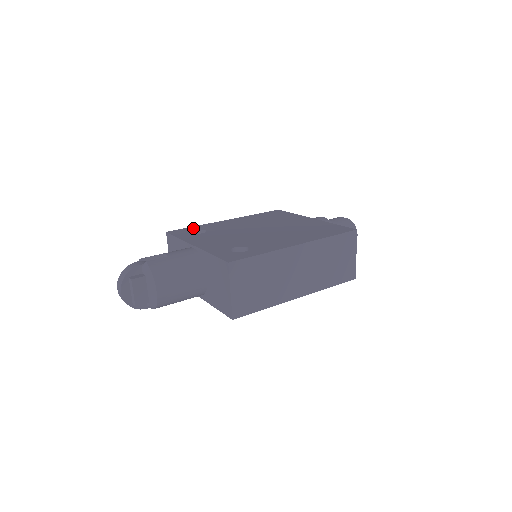
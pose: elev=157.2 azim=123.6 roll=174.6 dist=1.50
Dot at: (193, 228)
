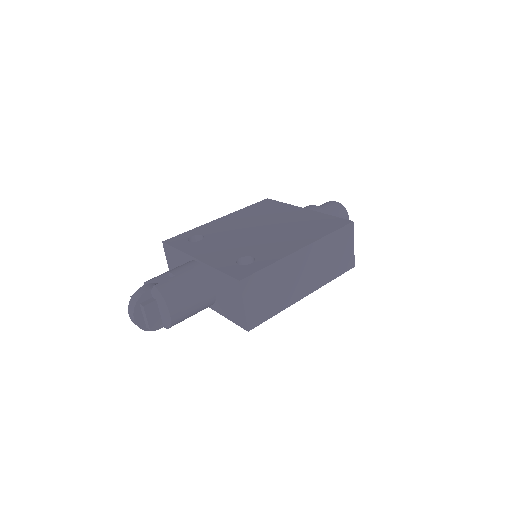
Dot at: (188, 234)
